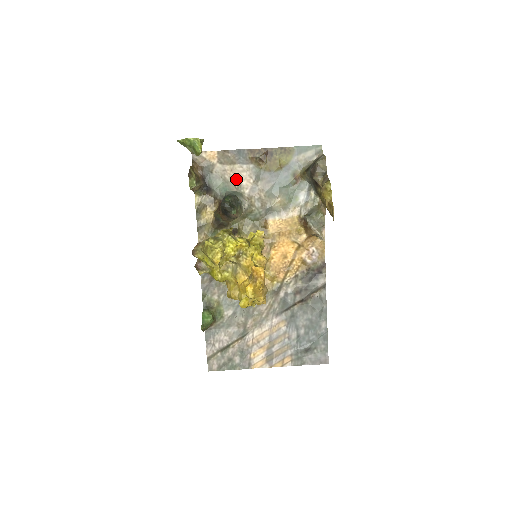
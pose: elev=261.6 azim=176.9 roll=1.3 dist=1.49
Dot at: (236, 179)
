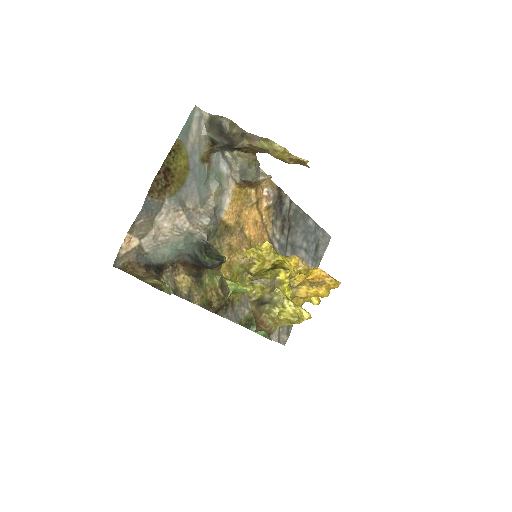
Dot at: (170, 229)
